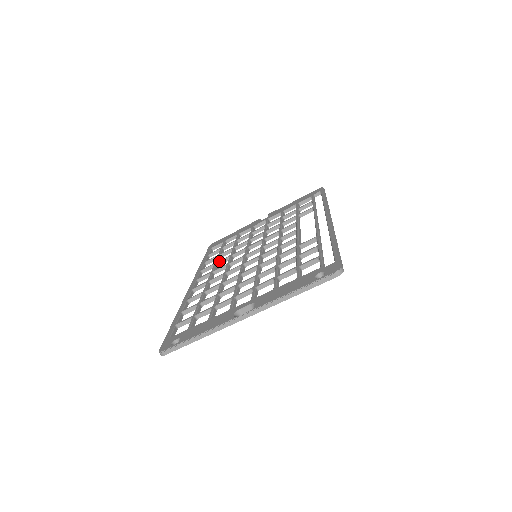
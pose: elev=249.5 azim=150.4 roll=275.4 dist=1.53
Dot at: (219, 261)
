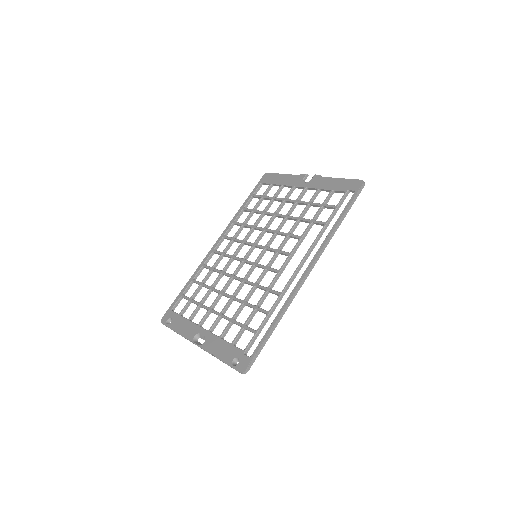
Dot at: (244, 225)
